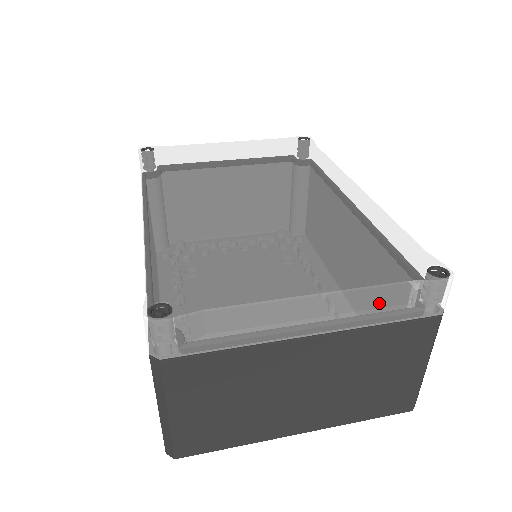
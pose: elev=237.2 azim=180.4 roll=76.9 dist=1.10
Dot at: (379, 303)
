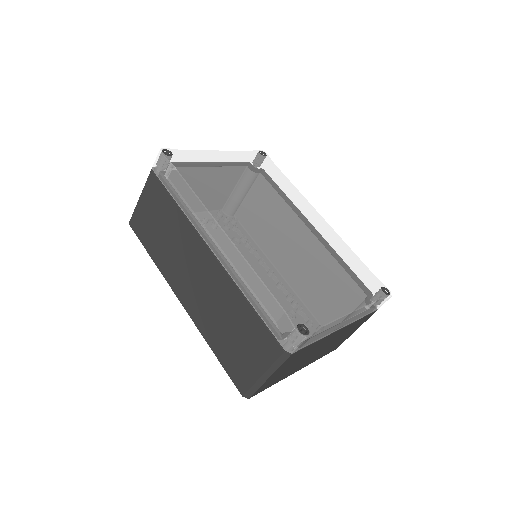
Dot at: (366, 309)
